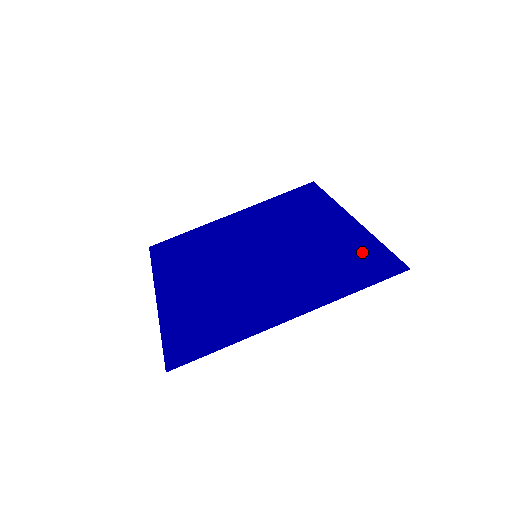
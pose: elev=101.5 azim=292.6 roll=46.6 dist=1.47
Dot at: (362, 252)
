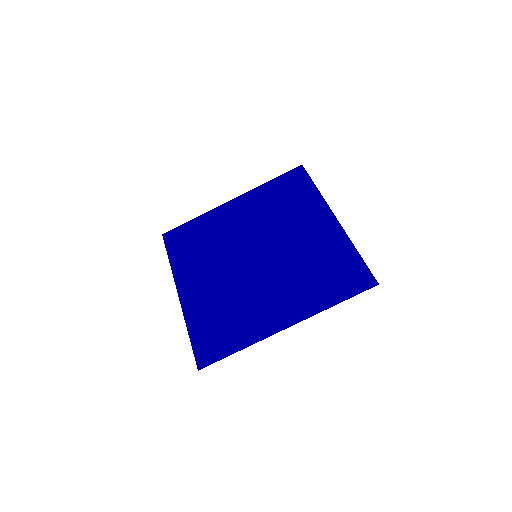
Dot at: (342, 261)
